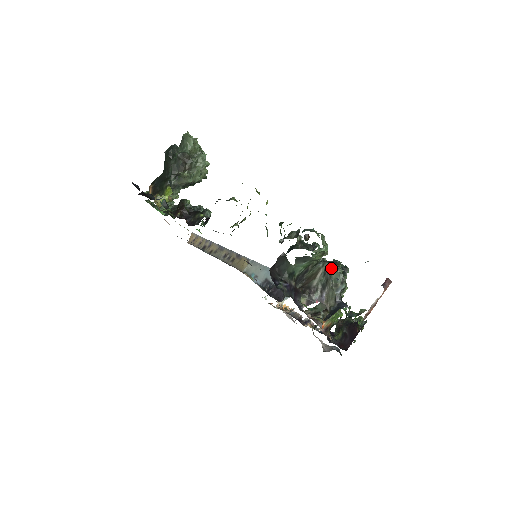
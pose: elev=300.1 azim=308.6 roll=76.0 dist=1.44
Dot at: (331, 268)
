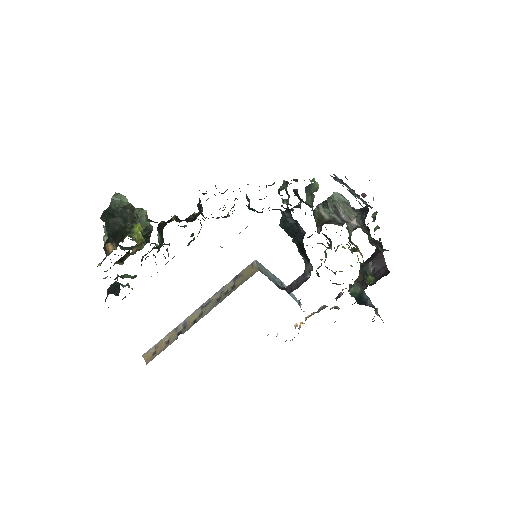
Dot at: (327, 201)
